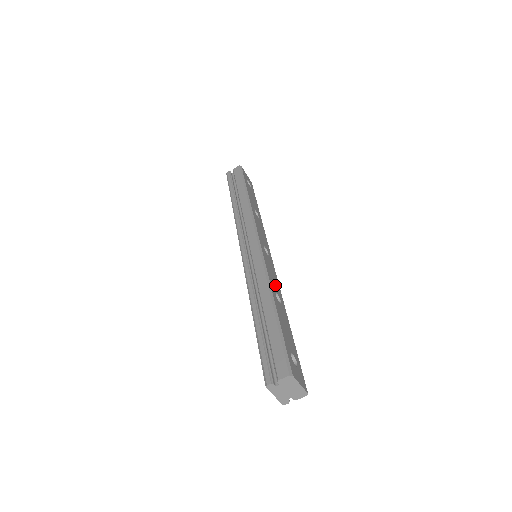
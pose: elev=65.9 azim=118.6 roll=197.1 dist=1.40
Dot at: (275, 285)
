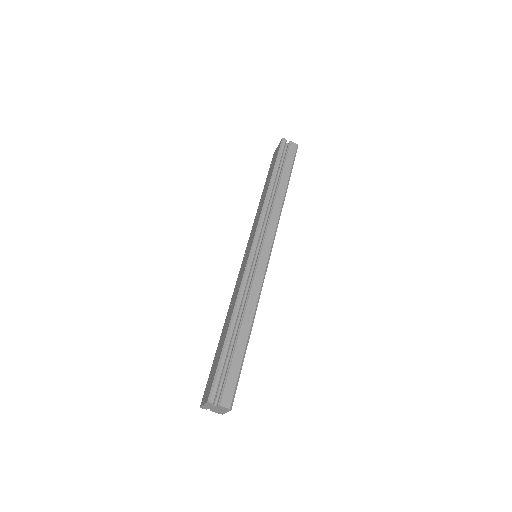
Dot at: occluded
